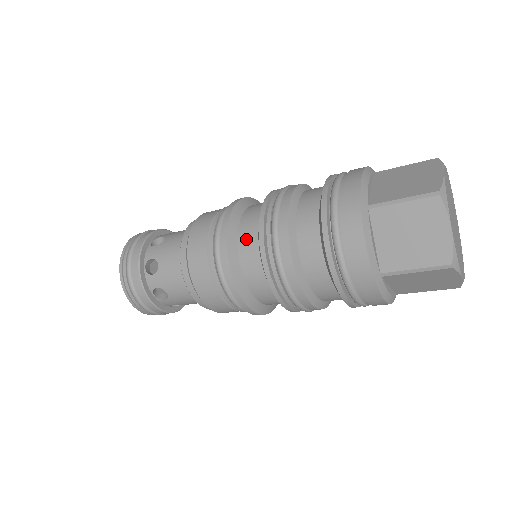
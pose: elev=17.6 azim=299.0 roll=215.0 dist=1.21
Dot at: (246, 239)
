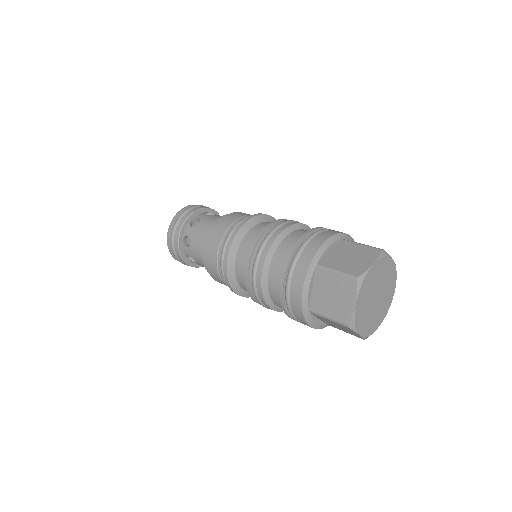
Dot at: (242, 284)
